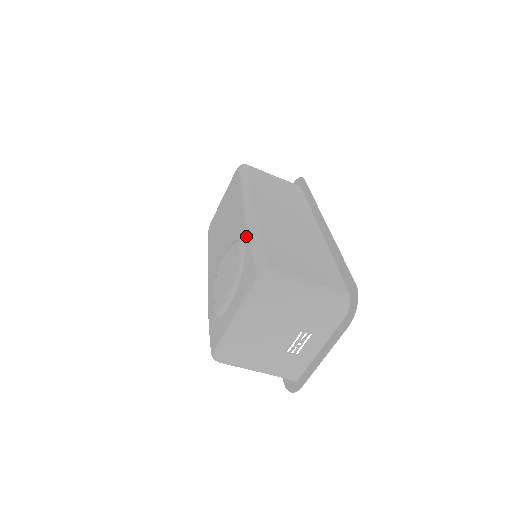
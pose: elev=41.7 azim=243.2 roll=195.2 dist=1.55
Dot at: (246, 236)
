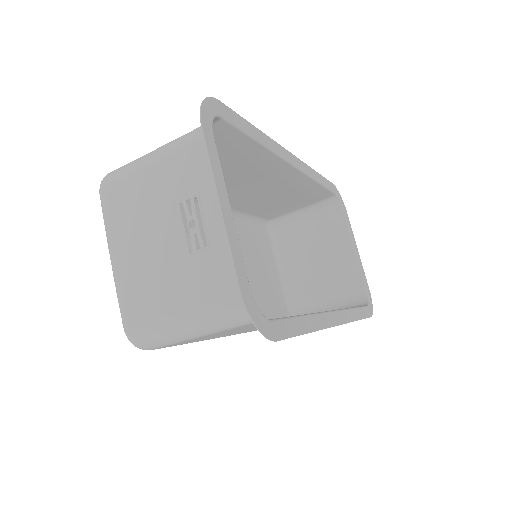
Dot at: occluded
